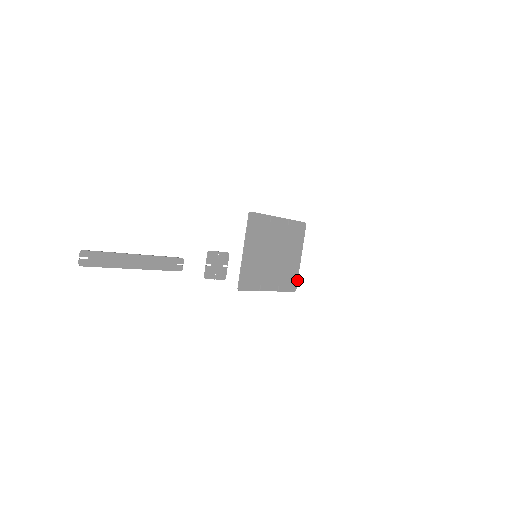
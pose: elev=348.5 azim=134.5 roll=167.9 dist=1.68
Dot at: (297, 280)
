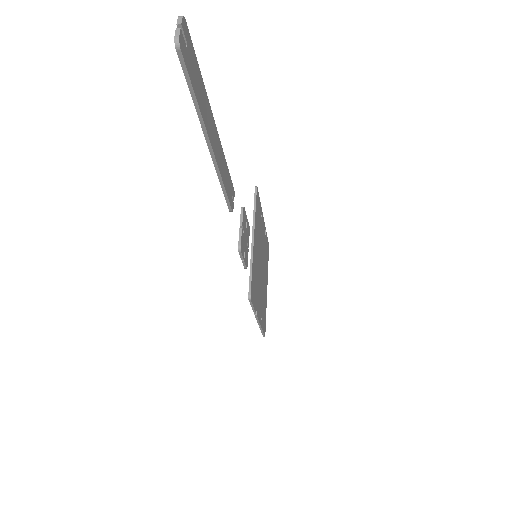
Dot at: (265, 320)
